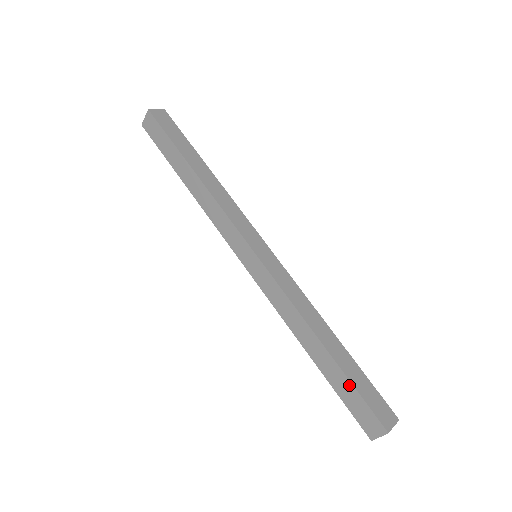
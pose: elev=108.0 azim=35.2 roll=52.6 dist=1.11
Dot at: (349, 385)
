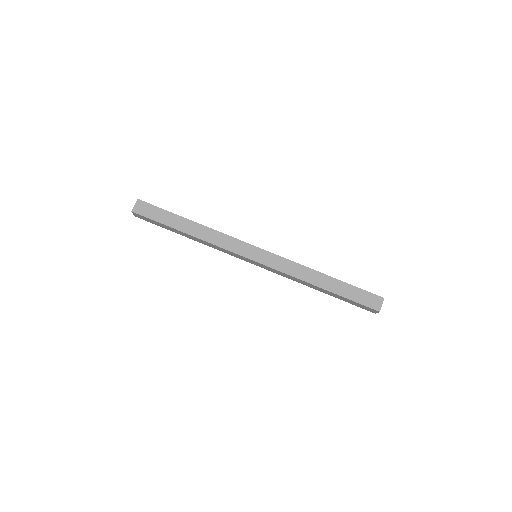
Dot at: (347, 299)
